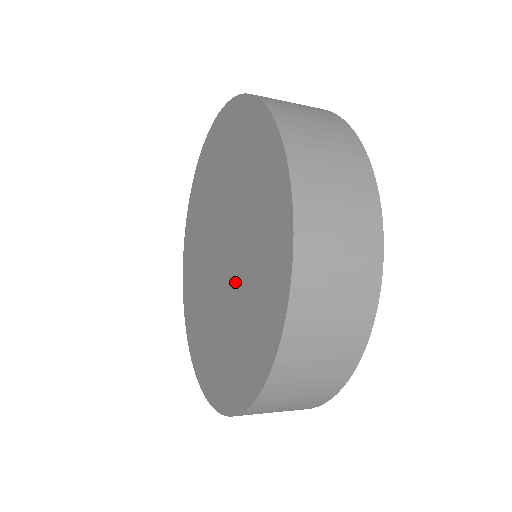
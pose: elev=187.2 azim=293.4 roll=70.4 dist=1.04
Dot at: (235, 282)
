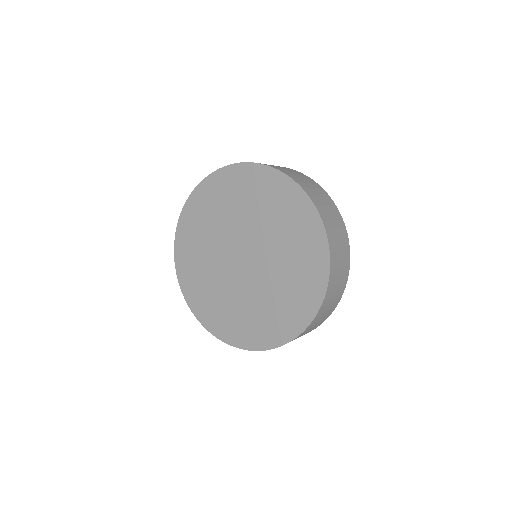
Dot at: (265, 278)
